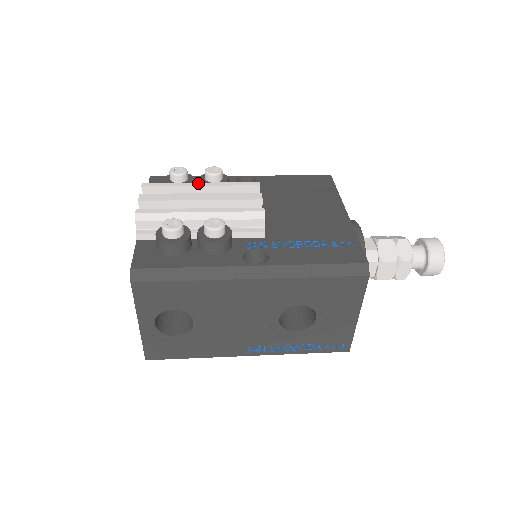
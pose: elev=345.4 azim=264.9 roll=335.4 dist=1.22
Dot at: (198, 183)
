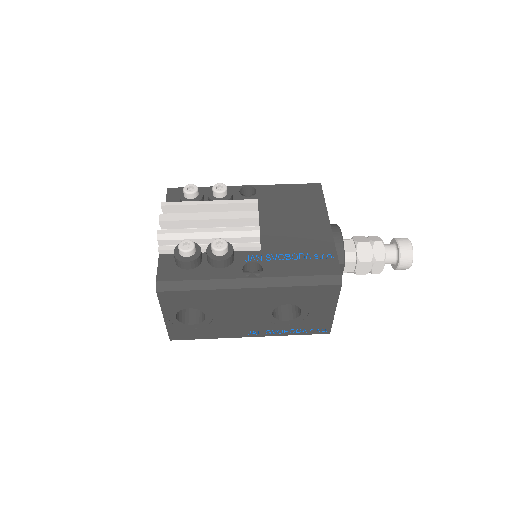
Dot at: (207, 201)
